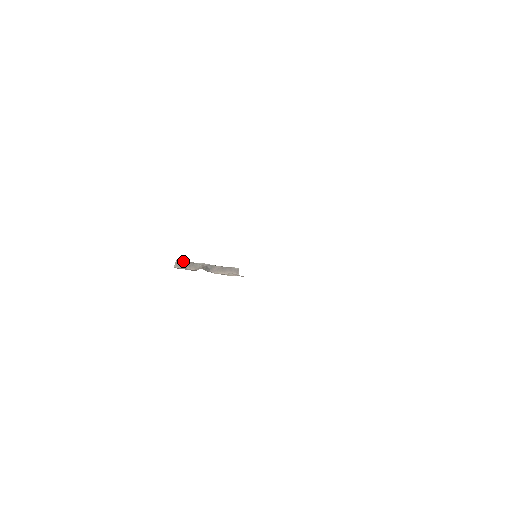
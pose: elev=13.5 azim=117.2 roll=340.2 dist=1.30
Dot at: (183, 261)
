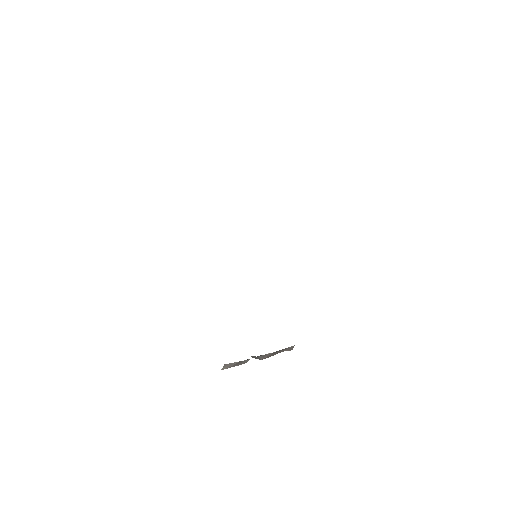
Dot at: occluded
